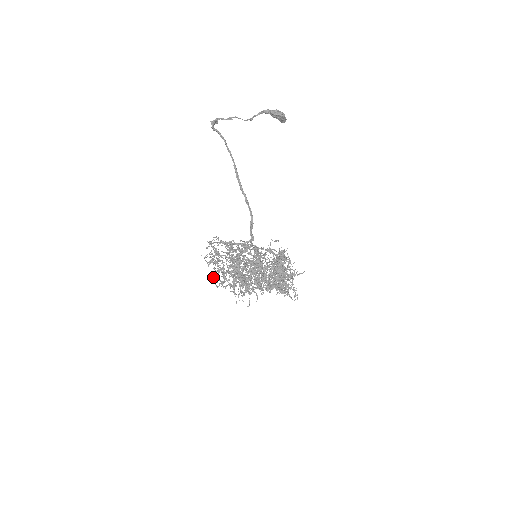
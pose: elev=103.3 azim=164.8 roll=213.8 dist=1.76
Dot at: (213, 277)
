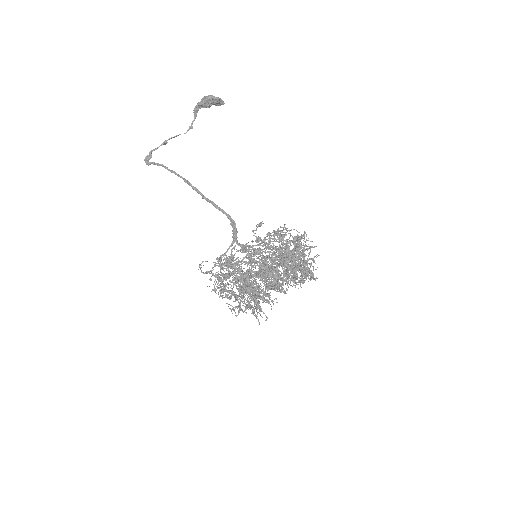
Dot at: occluded
